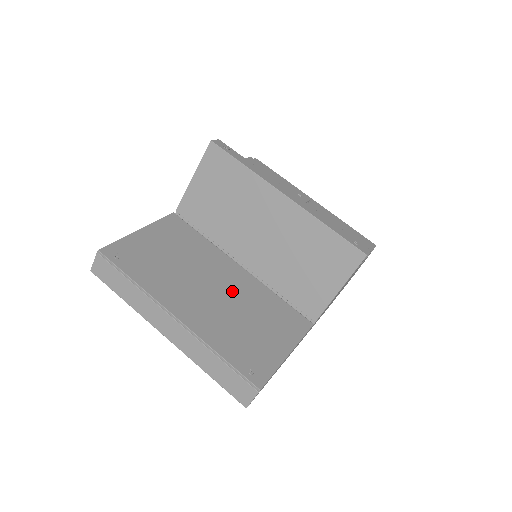
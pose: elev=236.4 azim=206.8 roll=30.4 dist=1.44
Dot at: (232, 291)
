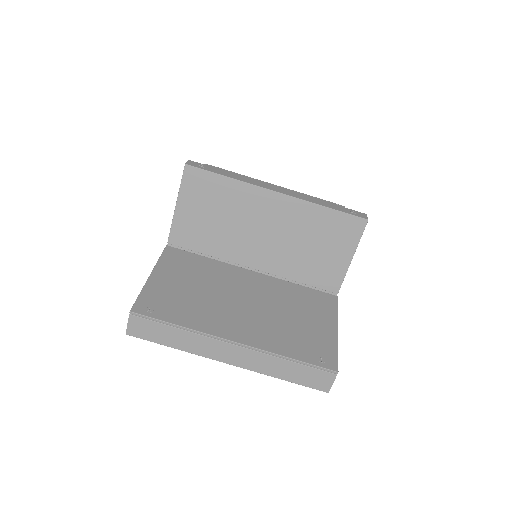
Dot at: (262, 297)
